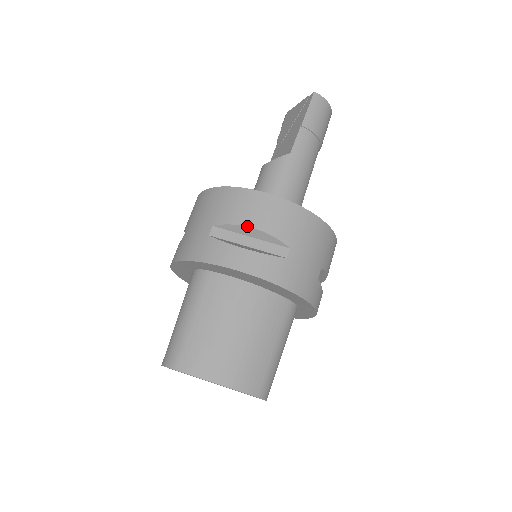
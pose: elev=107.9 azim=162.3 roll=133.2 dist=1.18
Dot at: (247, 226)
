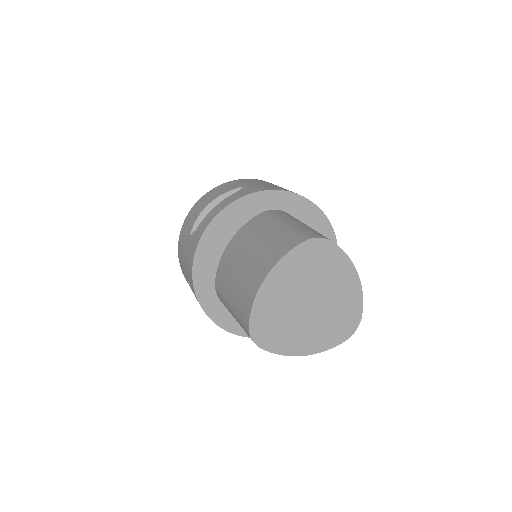
Dot at: occluded
